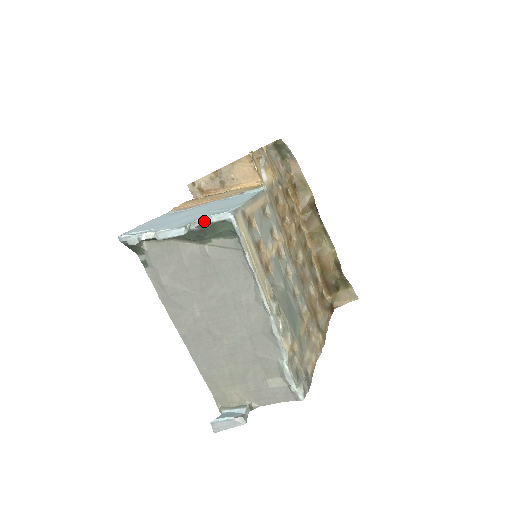
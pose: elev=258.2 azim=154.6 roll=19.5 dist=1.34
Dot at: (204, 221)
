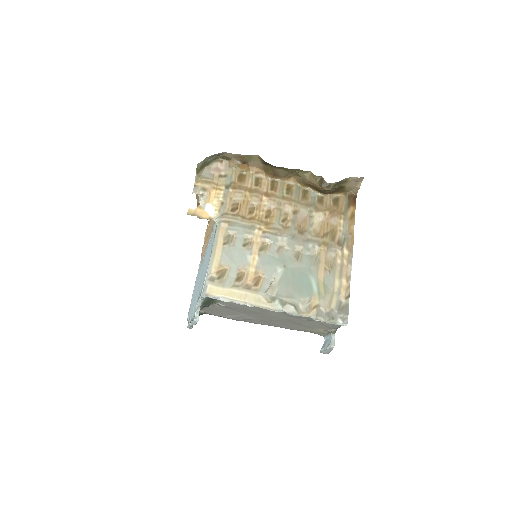
Dot at: (200, 304)
